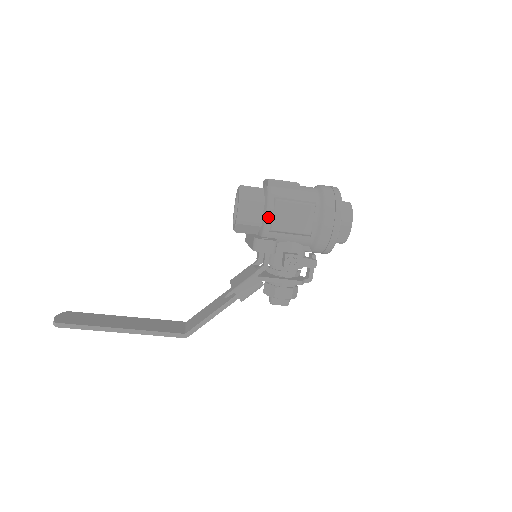
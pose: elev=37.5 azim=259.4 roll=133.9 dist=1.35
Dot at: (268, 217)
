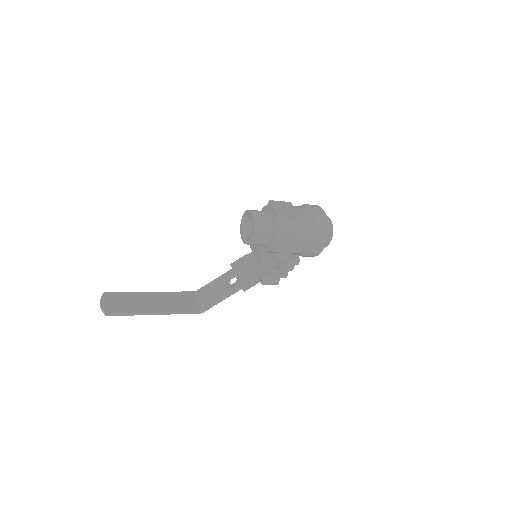
Dot at: (275, 245)
